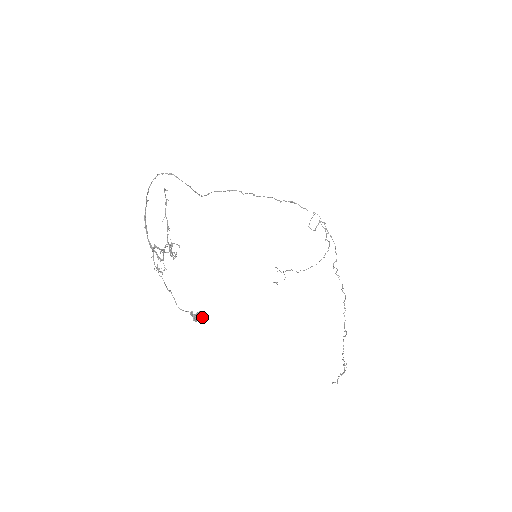
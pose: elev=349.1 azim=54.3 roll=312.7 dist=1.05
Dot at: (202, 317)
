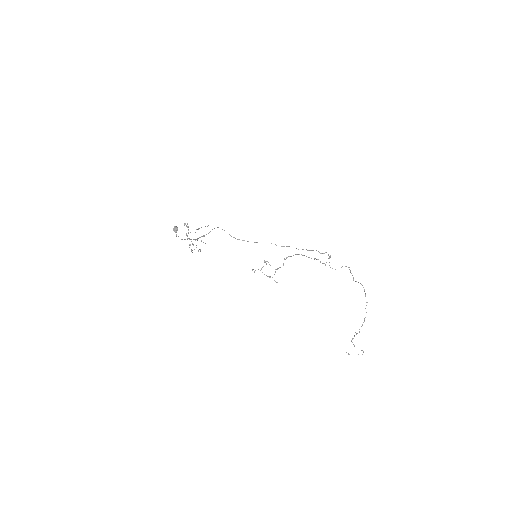
Dot at: (176, 228)
